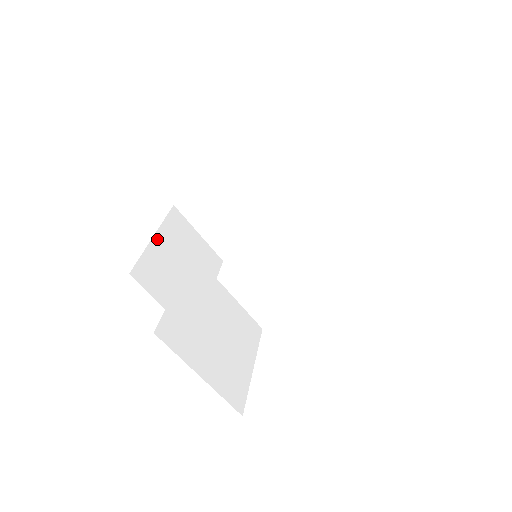
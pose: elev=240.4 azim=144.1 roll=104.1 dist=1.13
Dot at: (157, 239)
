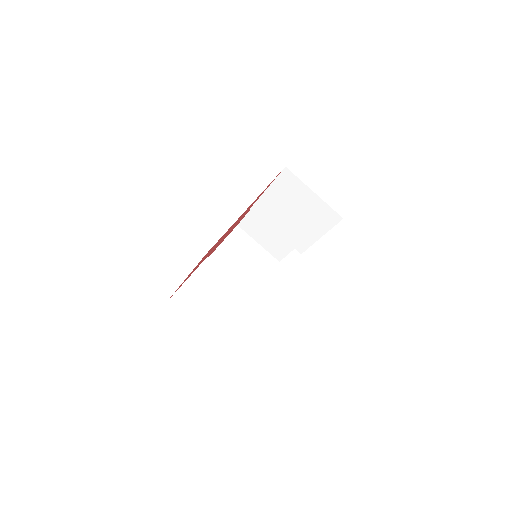
Dot at: (219, 250)
